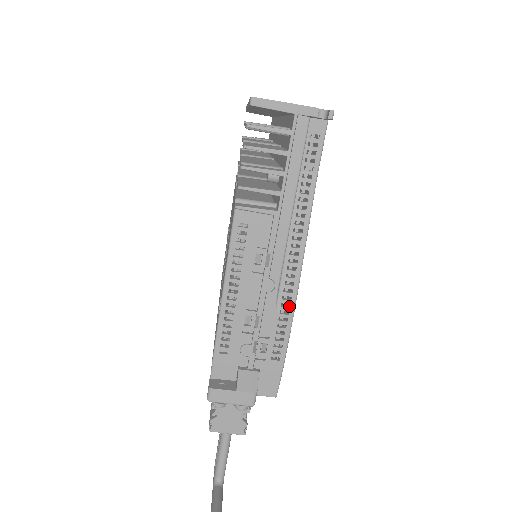
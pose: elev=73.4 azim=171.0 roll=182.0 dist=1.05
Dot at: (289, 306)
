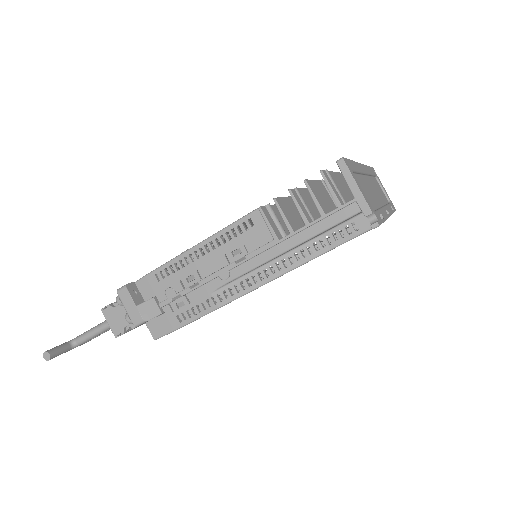
Dot at: (222, 301)
